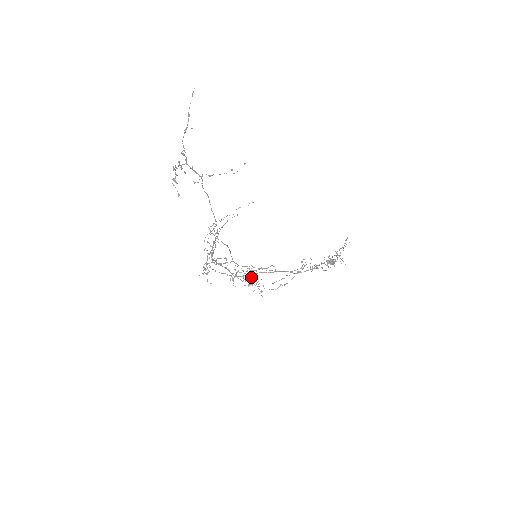
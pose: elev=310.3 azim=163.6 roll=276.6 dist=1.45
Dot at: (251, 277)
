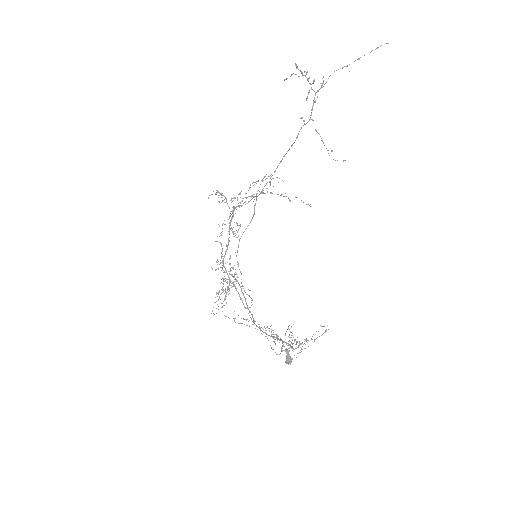
Dot at: (229, 285)
